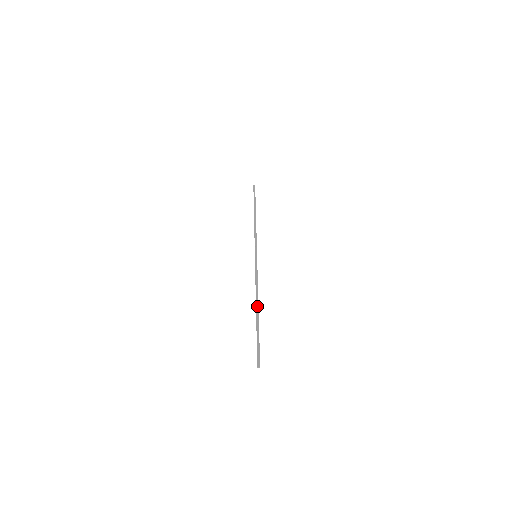
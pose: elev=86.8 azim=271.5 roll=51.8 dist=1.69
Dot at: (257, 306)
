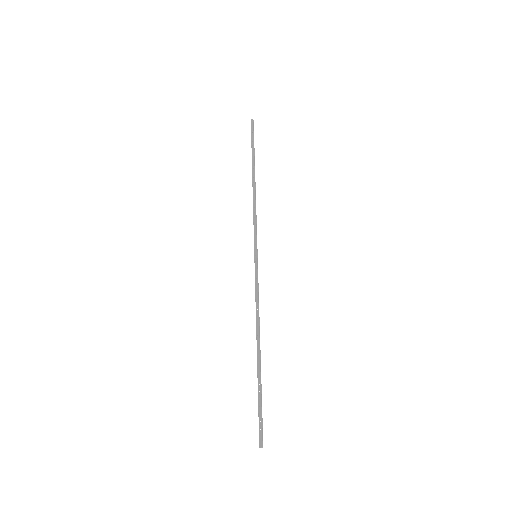
Dot at: (258, 346)
